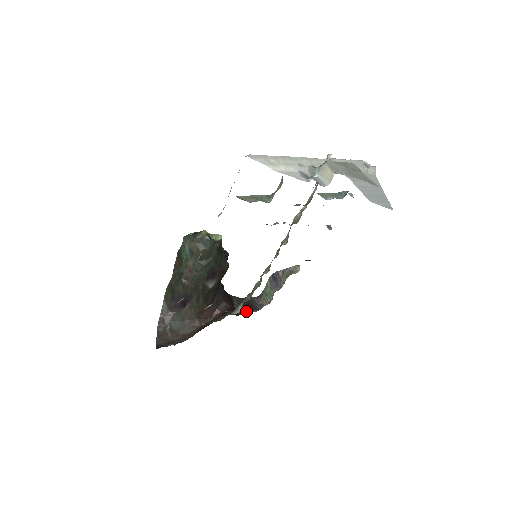
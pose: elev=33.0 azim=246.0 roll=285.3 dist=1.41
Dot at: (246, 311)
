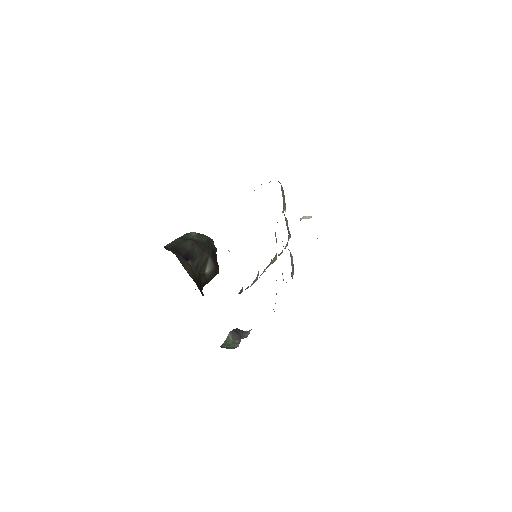
Dot at: occluded
